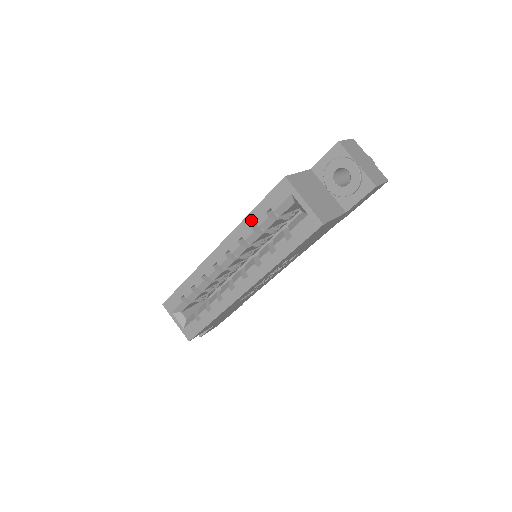
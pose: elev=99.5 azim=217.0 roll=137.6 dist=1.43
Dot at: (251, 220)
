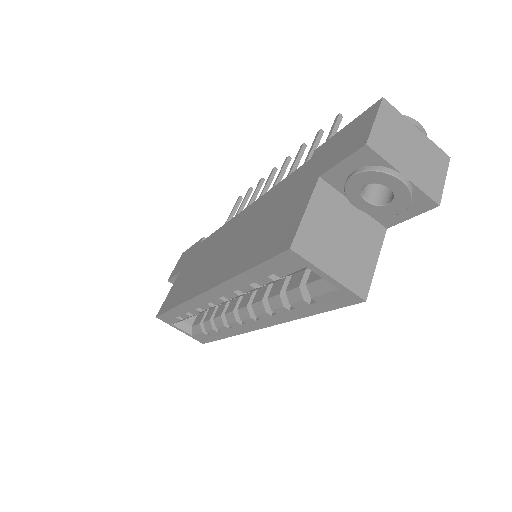
Dot at: (247, 279)
